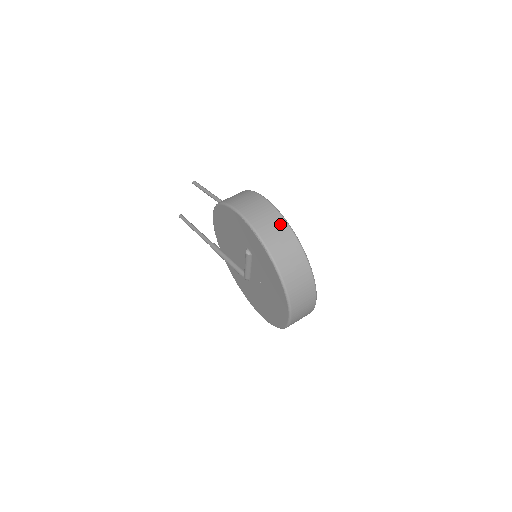
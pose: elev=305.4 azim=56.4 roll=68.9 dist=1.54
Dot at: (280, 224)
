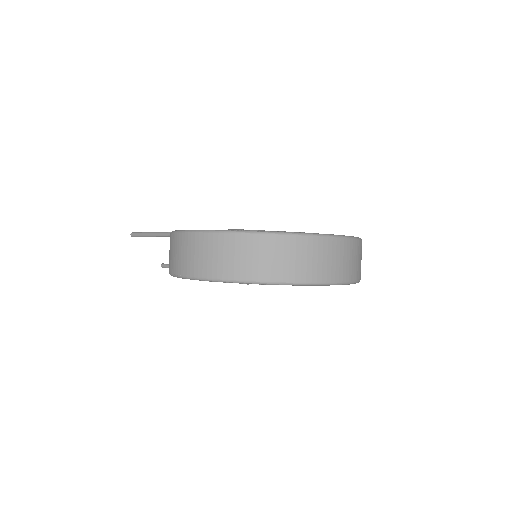
Dot at: (238, 244)
